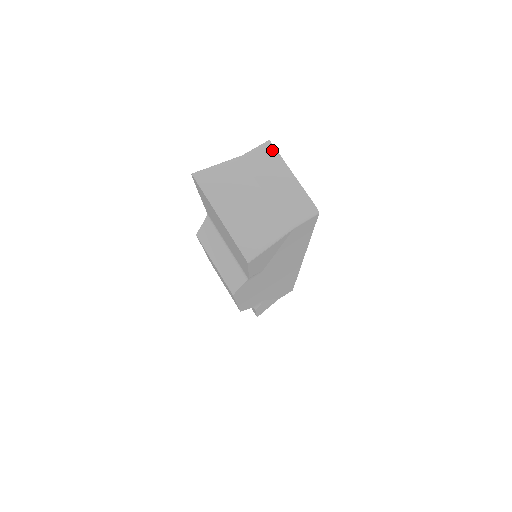
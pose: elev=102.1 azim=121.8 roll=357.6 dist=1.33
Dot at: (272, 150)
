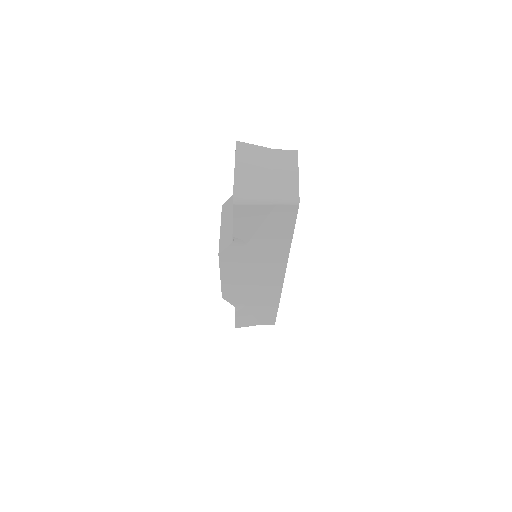
Dot at: (295, 155)
